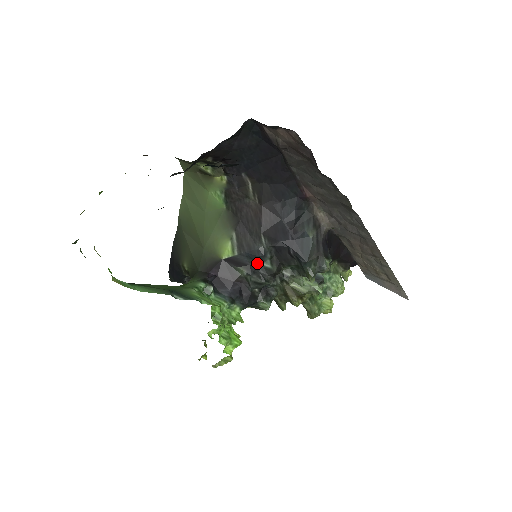
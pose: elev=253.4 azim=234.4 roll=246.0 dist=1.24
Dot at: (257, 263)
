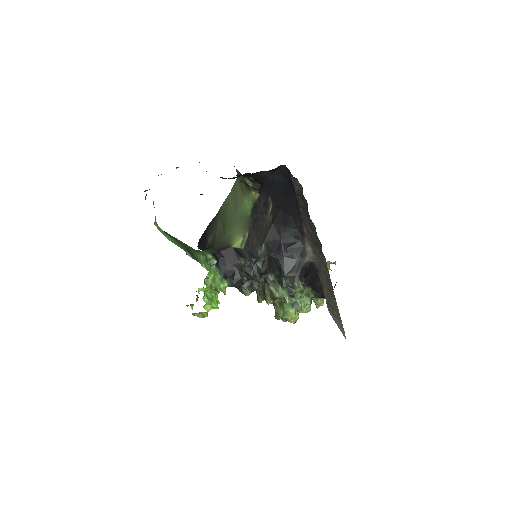
Dot at: (253, 260)
